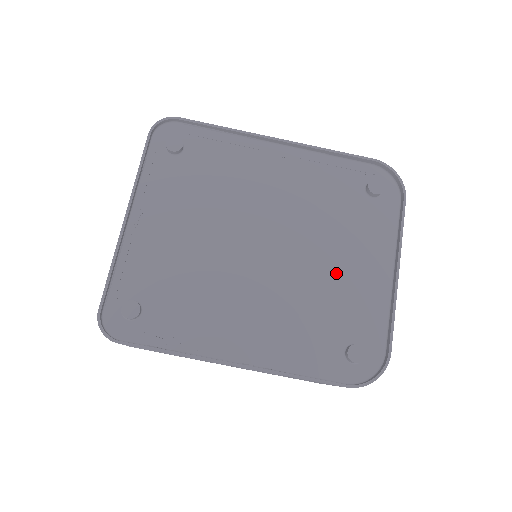
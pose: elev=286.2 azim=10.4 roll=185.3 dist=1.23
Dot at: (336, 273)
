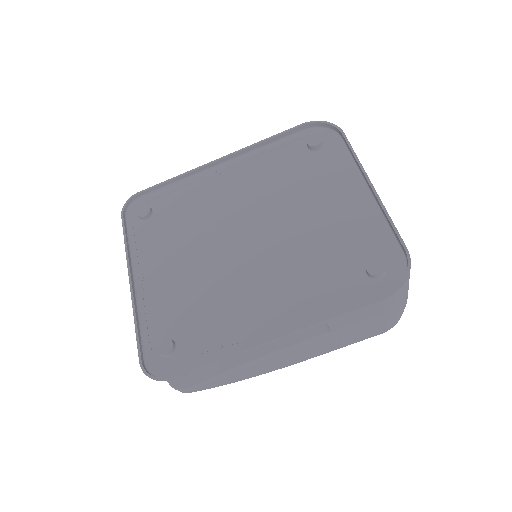
Dot at: (321, 220)
